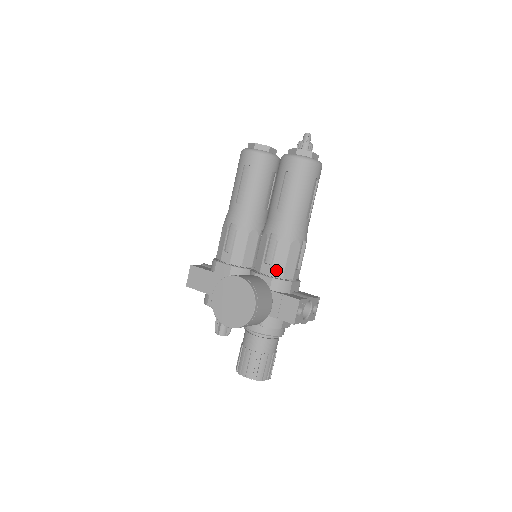
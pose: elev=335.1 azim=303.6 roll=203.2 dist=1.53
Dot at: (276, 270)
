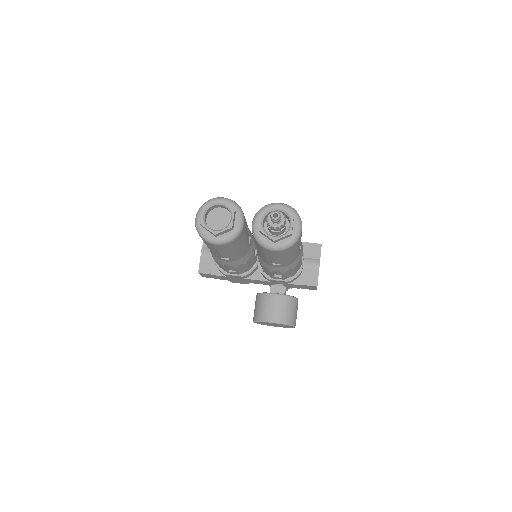
Dot at: (288, 277)
